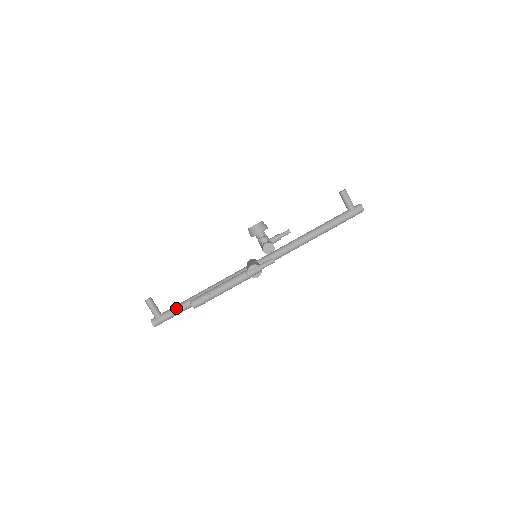
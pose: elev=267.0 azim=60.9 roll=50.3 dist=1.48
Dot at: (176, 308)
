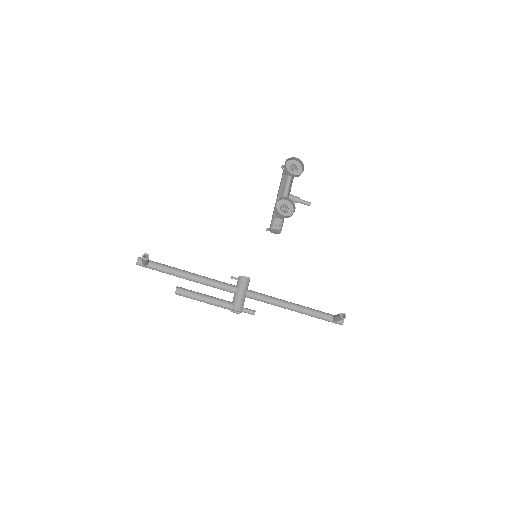
Dot at: (163, 271)
